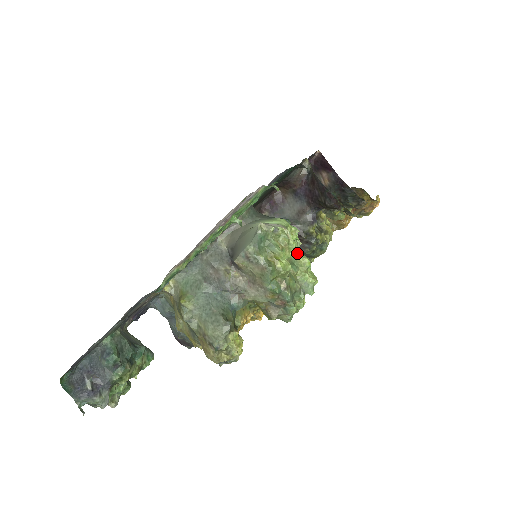
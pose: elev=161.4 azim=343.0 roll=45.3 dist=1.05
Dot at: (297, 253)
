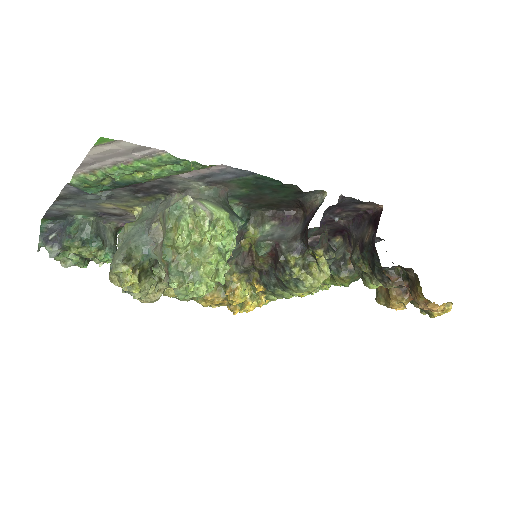
Dot at: (216, 247)
